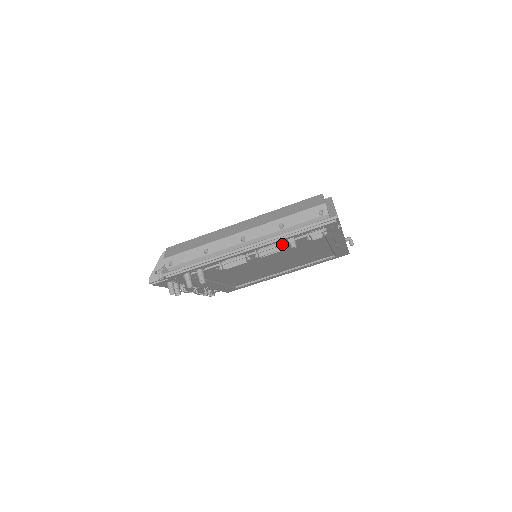
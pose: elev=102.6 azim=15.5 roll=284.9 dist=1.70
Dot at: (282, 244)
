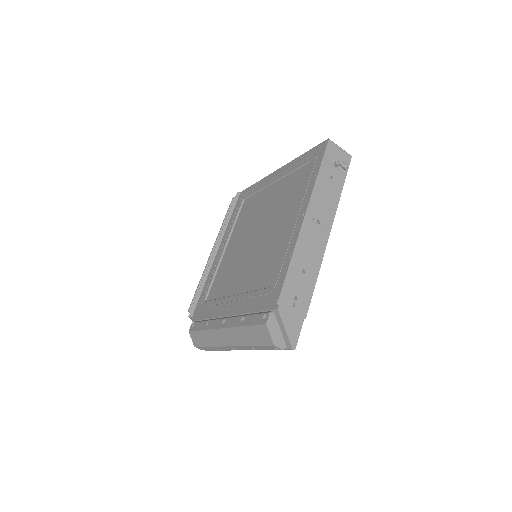
Dot at: occluded
